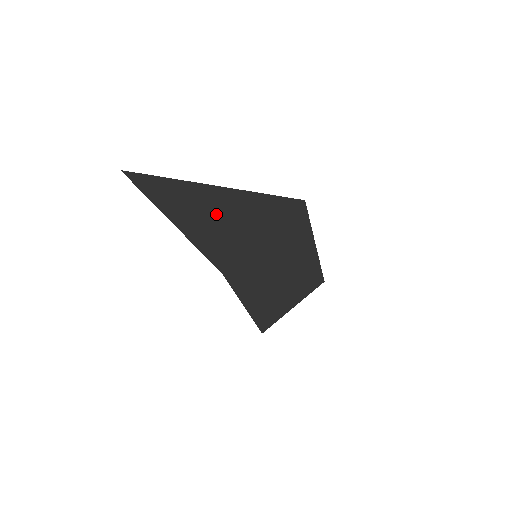
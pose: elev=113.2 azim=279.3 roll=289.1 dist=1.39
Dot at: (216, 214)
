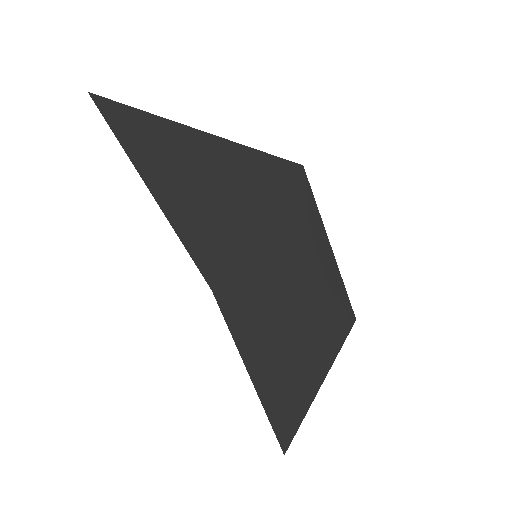
Dot at: (200, 174)
